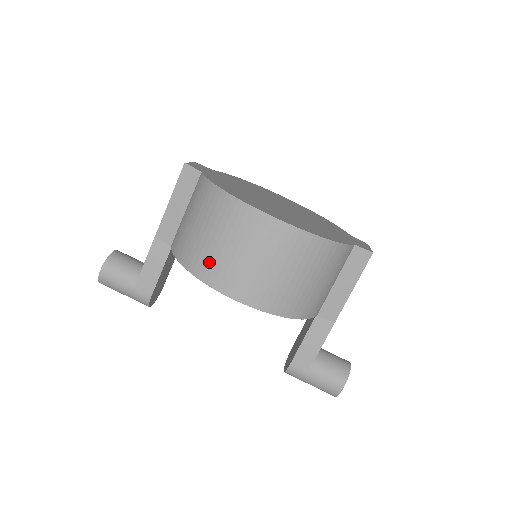
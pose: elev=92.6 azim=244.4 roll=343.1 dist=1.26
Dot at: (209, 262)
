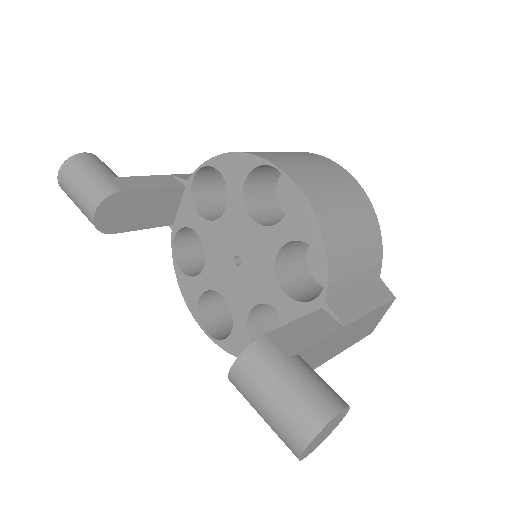
Dot at: (260, 152)
